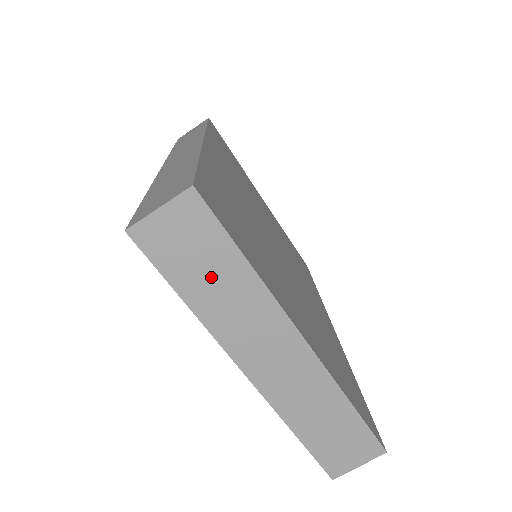
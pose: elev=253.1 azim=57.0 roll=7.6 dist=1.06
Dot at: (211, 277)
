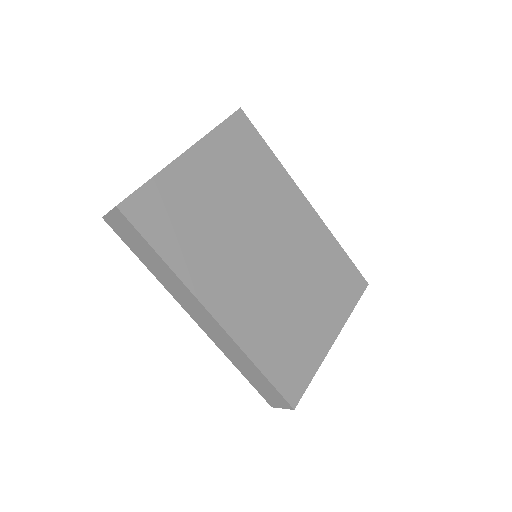
Dot at: occluded
